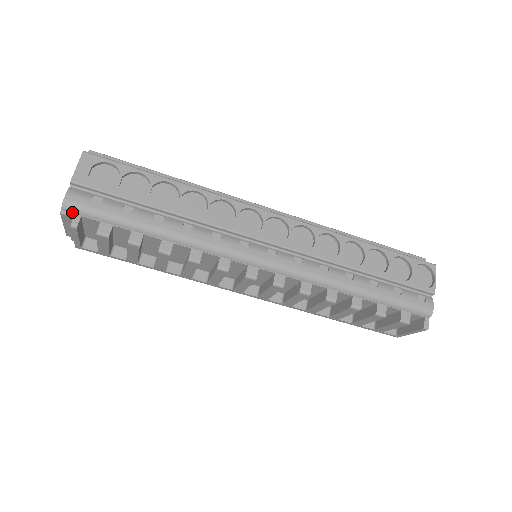
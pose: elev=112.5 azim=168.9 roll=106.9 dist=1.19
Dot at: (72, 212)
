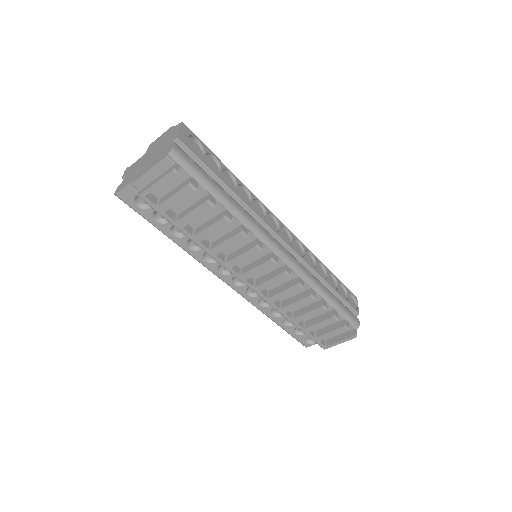
Dot at: (174, 160)
